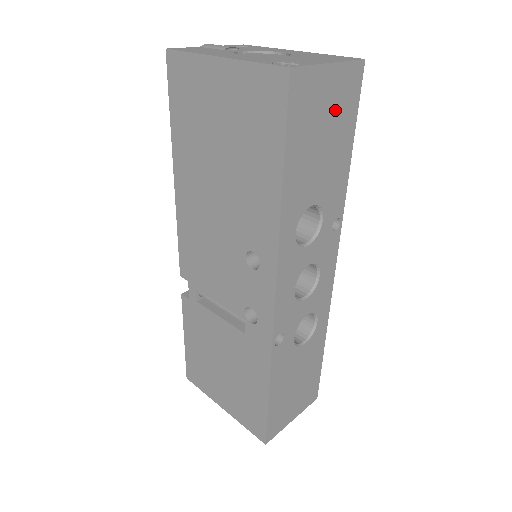
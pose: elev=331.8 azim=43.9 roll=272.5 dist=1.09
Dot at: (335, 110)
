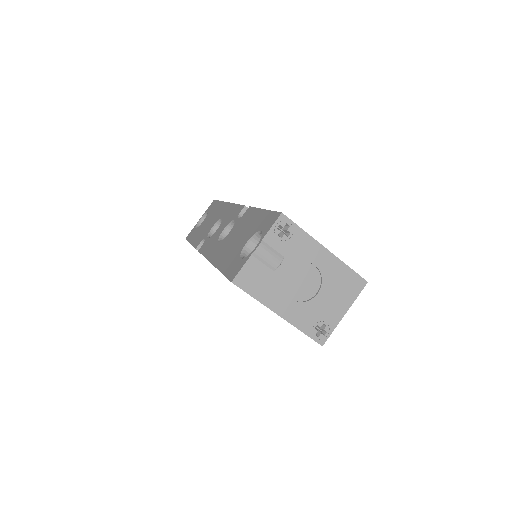
Dot at: occluded
